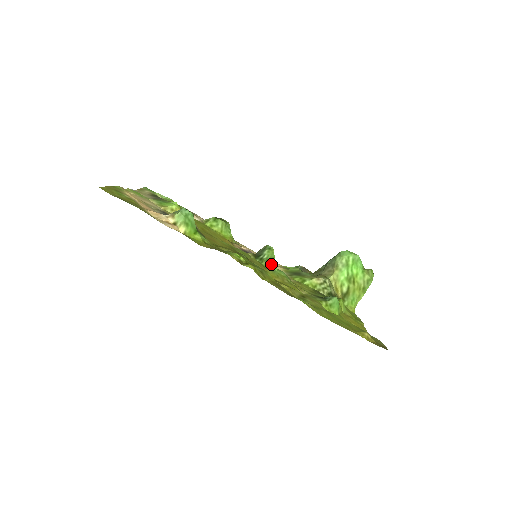
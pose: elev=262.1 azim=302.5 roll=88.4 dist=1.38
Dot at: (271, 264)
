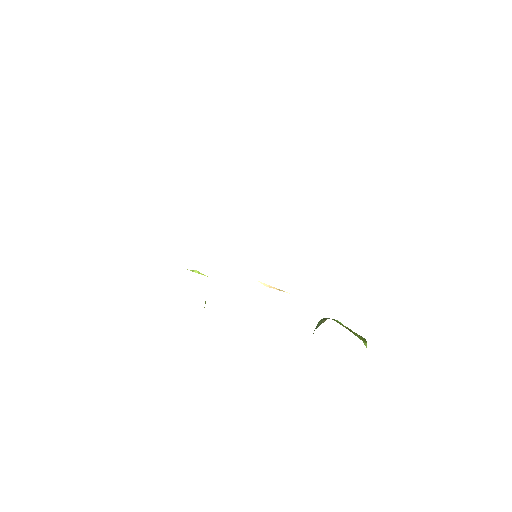
Dot at: occluded
